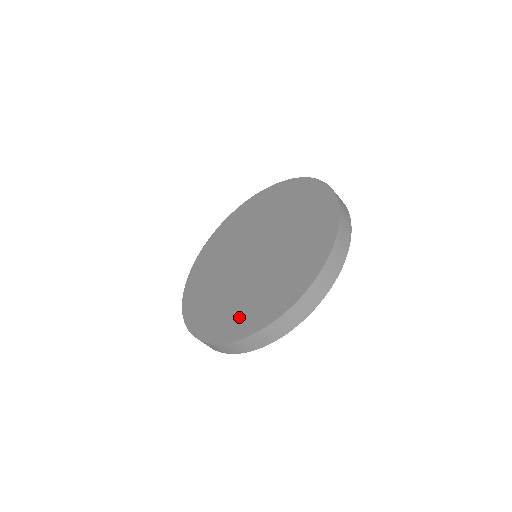
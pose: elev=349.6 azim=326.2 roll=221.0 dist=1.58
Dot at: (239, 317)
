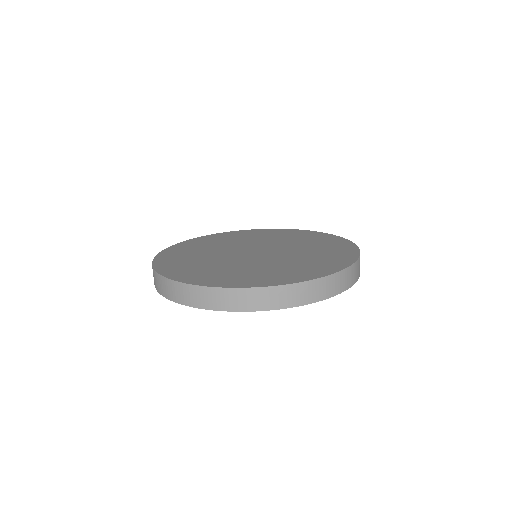
Dot at: (204, 274)
